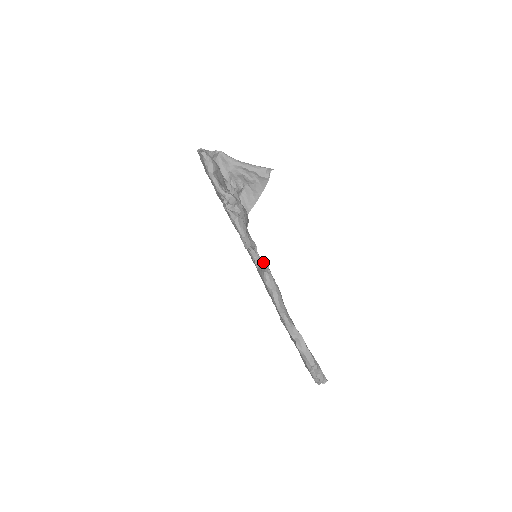
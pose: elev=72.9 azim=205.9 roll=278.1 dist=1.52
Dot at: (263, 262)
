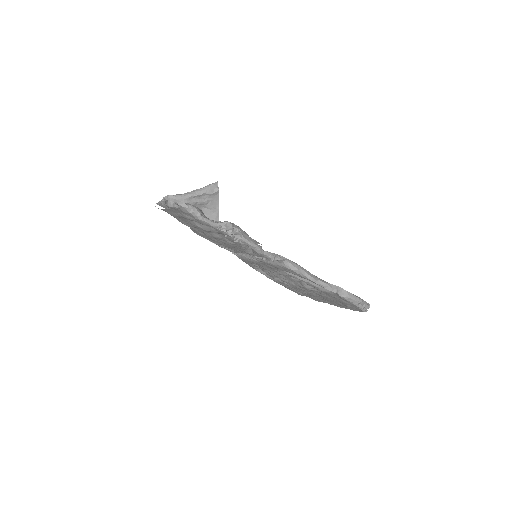
Dot at: (276, 255)
